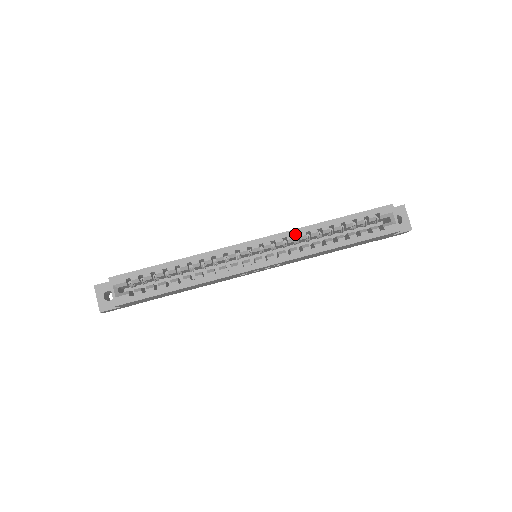
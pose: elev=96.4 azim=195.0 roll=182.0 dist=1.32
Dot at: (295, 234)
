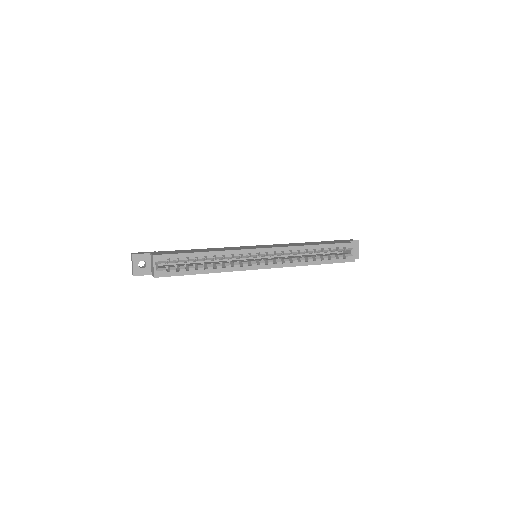
Dot at: occluded
